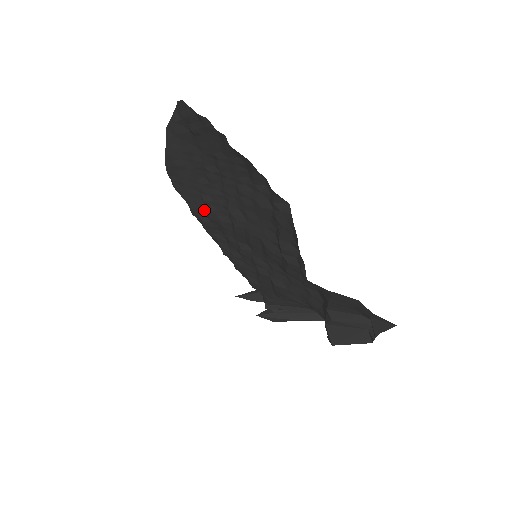
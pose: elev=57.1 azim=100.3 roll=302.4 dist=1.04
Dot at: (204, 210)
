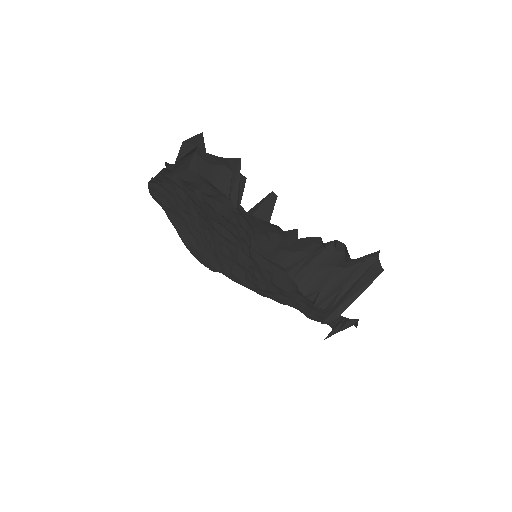
Dot at: (223, 263)
